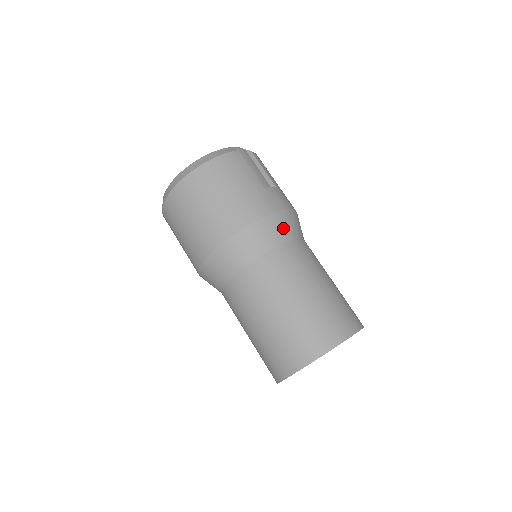
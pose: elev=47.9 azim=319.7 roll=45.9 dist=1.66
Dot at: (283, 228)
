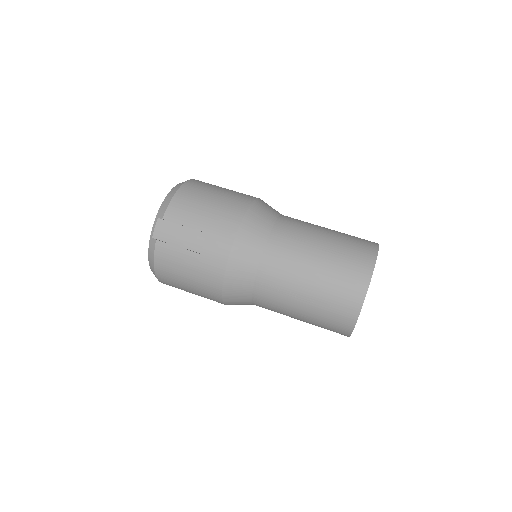
Dot at: (243, 270)
